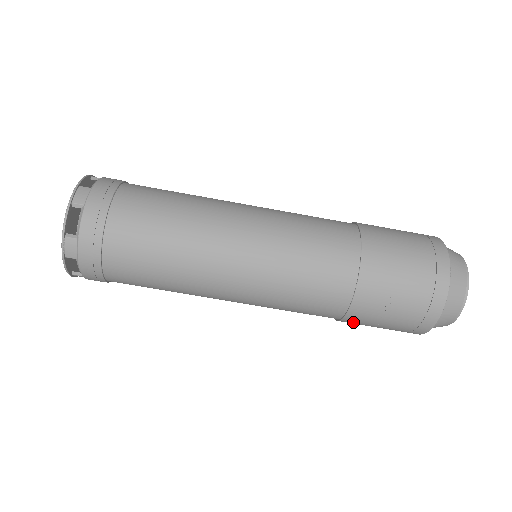
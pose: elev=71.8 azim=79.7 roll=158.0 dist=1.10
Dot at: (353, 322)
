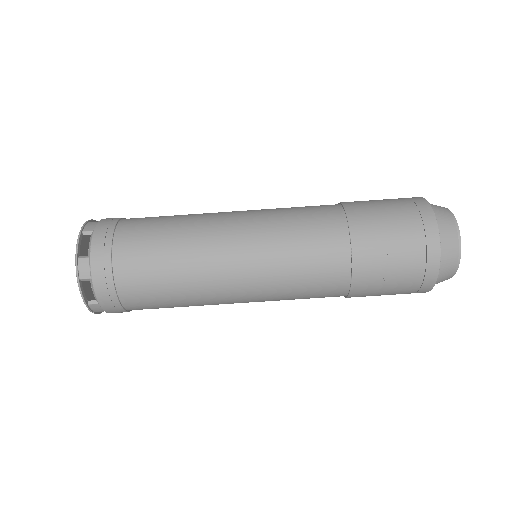
Dot at: (363, 286)
